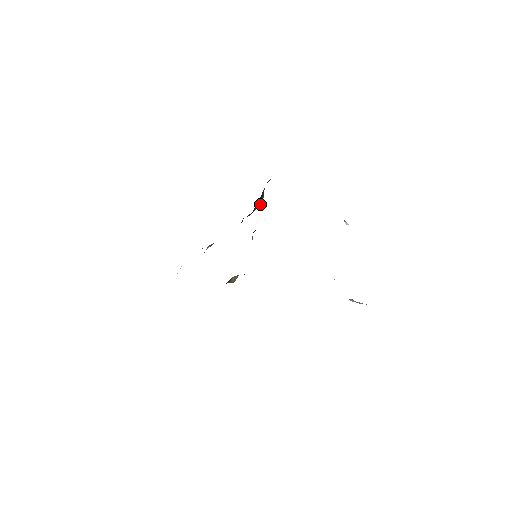
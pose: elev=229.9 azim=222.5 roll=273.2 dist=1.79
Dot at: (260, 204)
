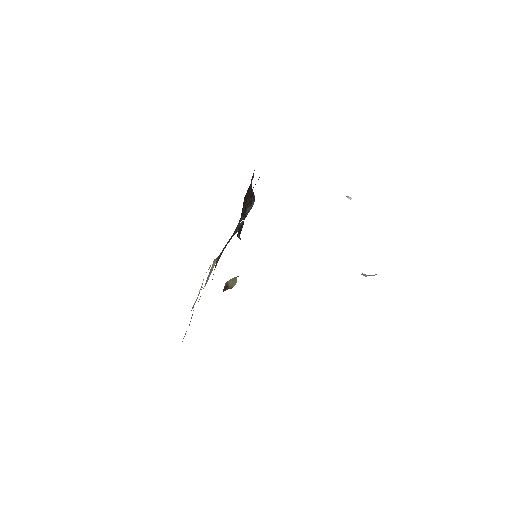
Dot at: (251, 204)
